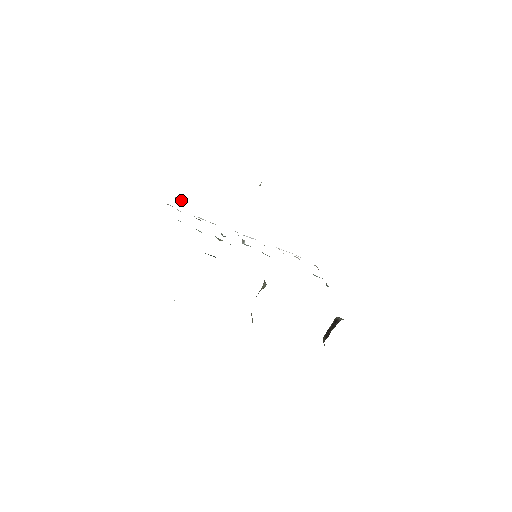
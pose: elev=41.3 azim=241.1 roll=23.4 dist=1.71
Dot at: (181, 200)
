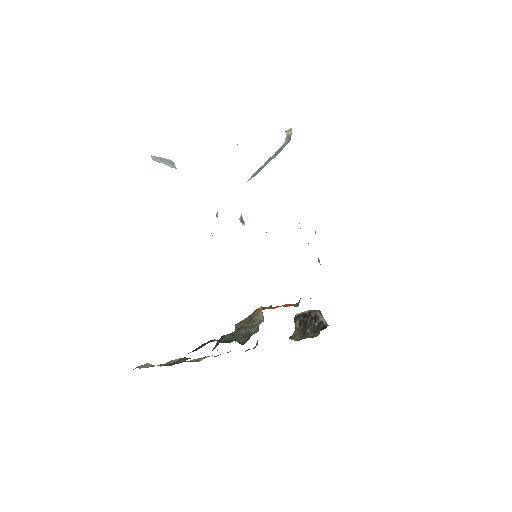
Dot at: (166, 160)
